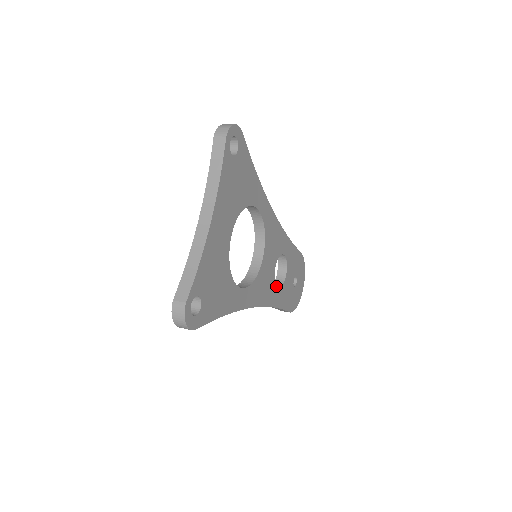
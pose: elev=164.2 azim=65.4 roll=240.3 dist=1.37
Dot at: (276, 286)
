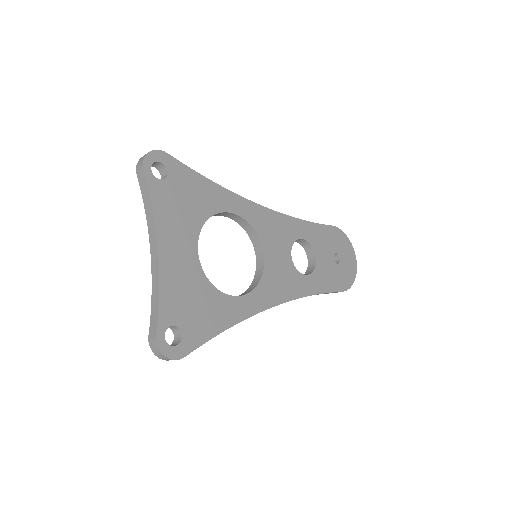
Dot at: (308, 273)
